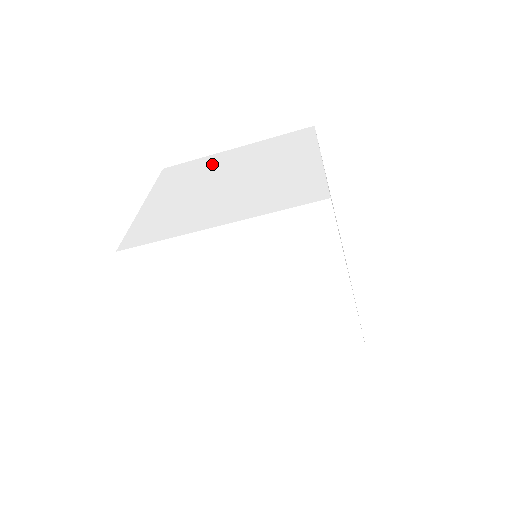
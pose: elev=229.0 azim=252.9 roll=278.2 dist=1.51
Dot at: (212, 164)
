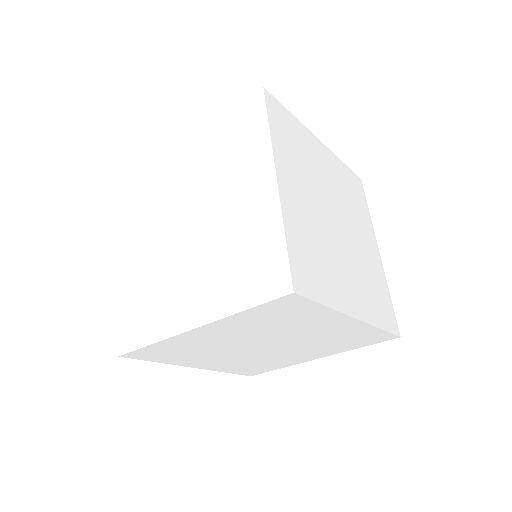
Dot at: (168, 180)
